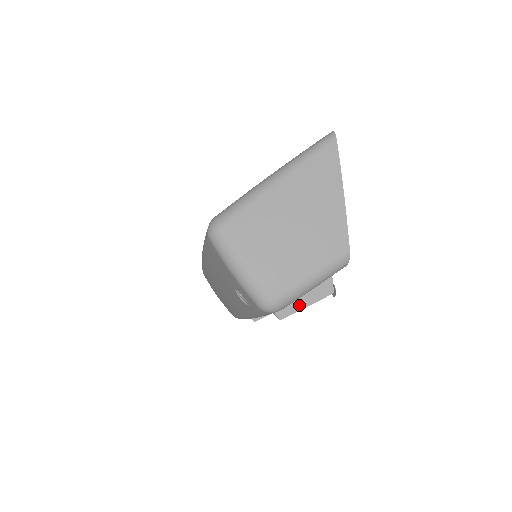
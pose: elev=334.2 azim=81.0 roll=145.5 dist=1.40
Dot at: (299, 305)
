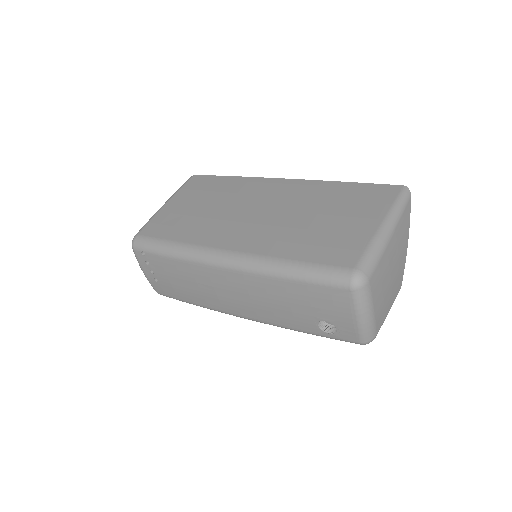
Dot at: occluded
